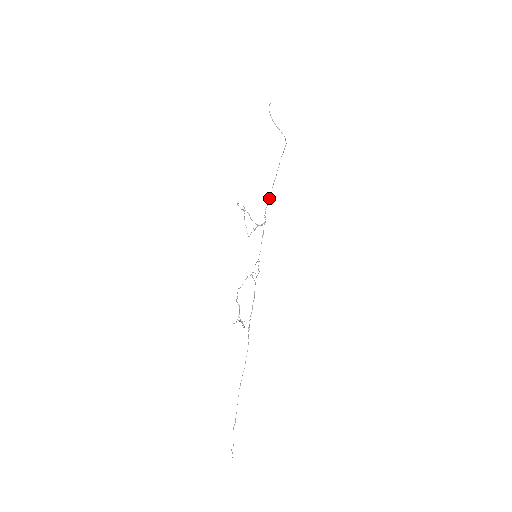
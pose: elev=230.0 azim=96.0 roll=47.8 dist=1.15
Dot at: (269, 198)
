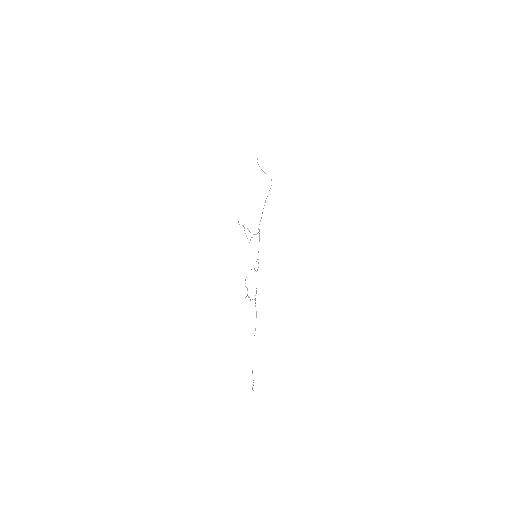
Dot at: (261, 217)
